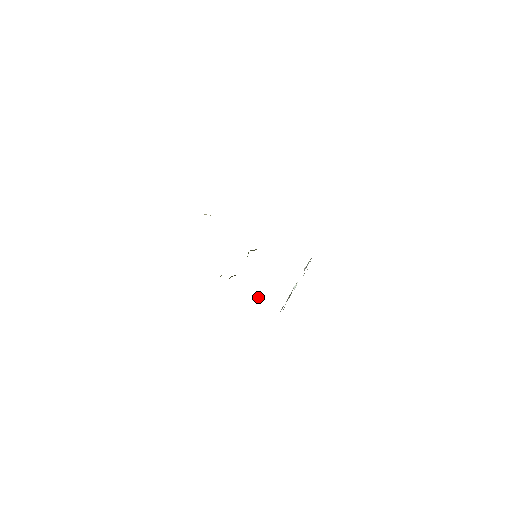
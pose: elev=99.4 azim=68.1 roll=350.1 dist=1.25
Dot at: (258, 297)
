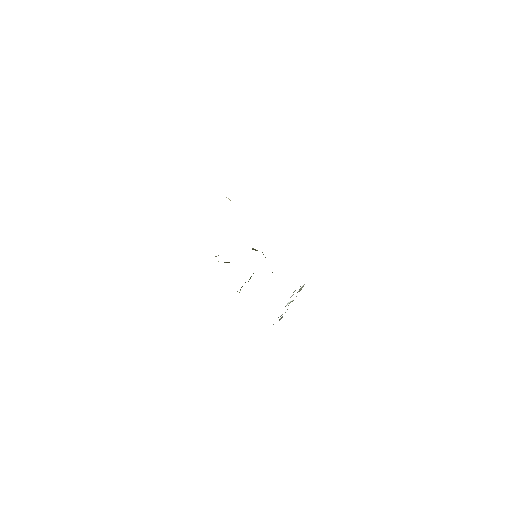
Dot at: occluded
